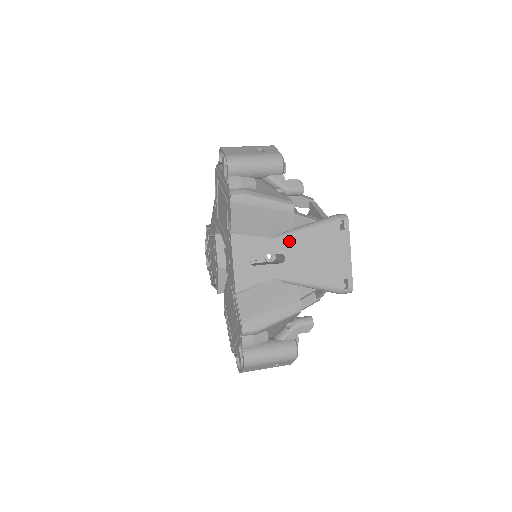
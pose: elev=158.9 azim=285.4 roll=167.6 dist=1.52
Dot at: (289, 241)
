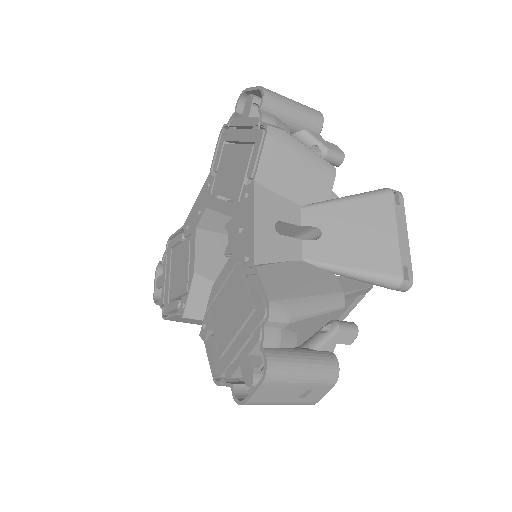
Dot at: (327, 211)
